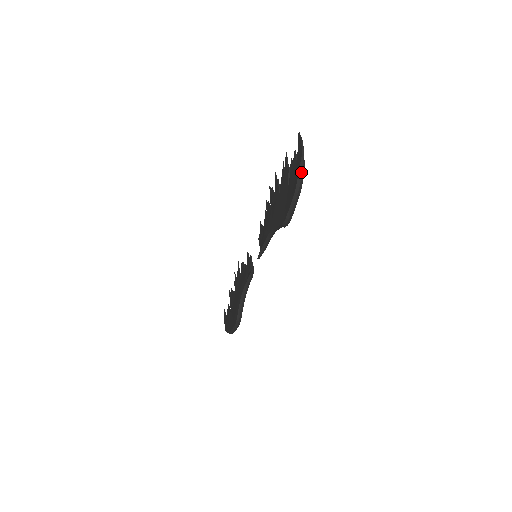
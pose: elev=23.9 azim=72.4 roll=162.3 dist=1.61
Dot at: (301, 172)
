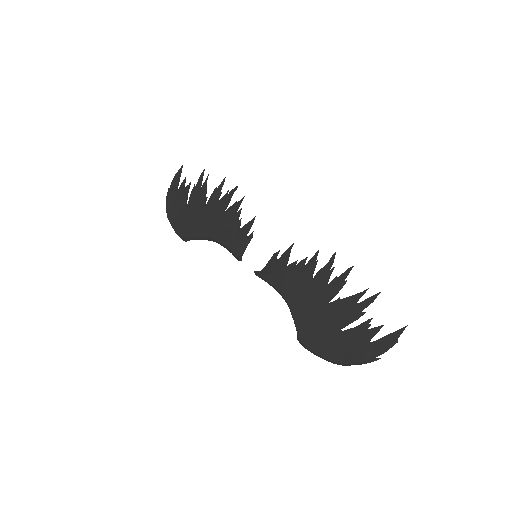
Dot at: occluded
